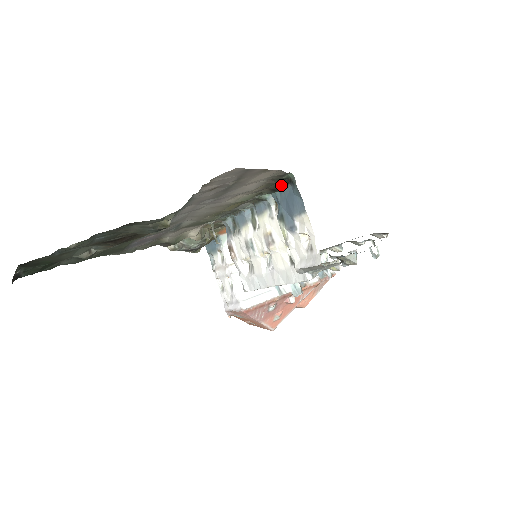
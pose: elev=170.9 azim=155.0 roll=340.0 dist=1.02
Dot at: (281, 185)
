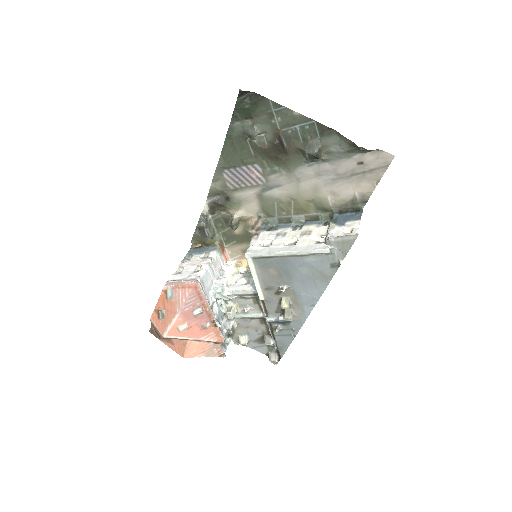
Dot at: (349, 211)
